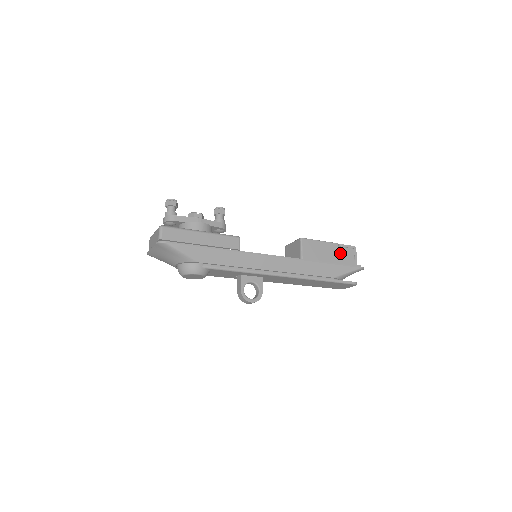
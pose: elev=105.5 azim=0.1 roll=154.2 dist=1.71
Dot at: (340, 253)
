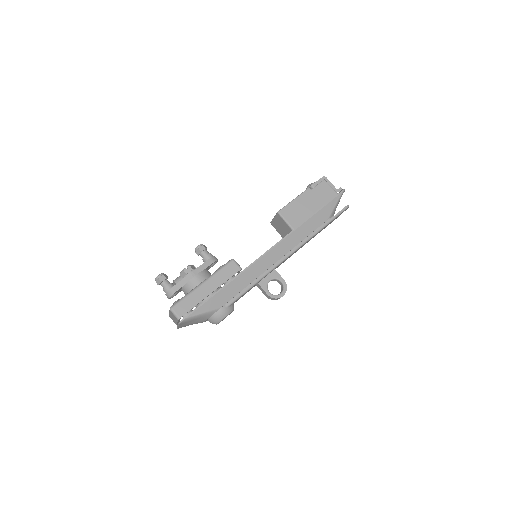
Dot at: (317, 194)
